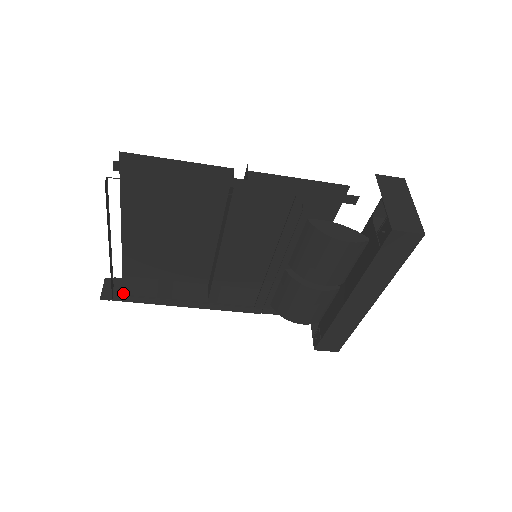
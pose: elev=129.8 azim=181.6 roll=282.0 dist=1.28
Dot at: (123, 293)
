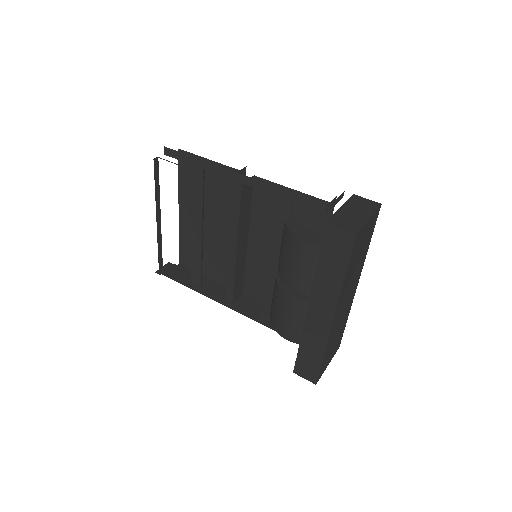
Dot at: (171, 272)
